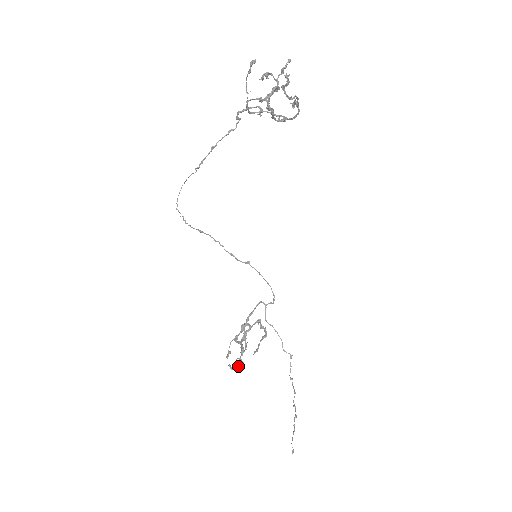
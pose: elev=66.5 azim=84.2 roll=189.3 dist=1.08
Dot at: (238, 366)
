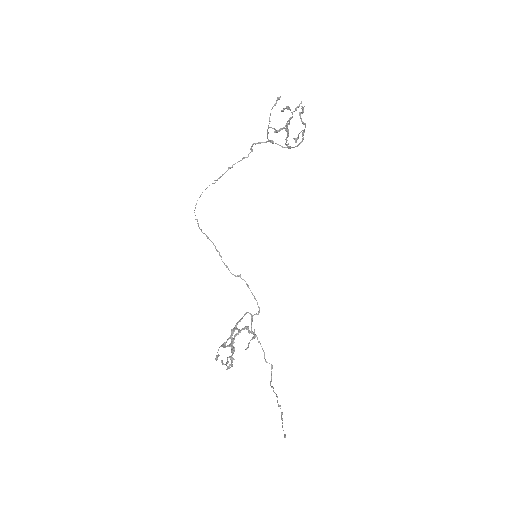
Dot at: occluded
